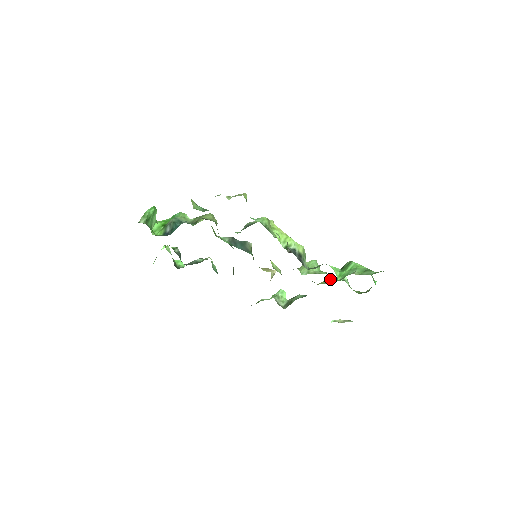
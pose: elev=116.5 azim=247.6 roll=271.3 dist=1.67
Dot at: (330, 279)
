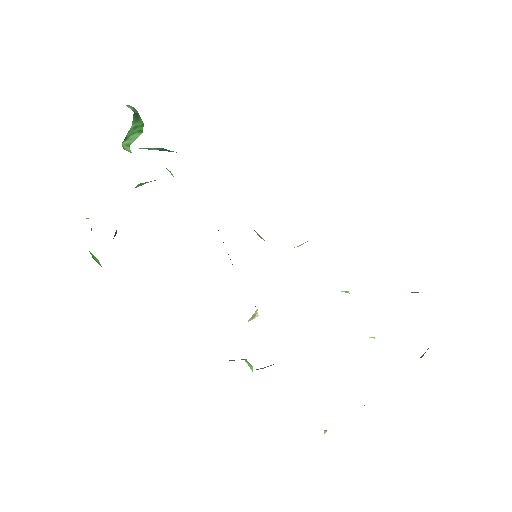
Dot at: occluded
